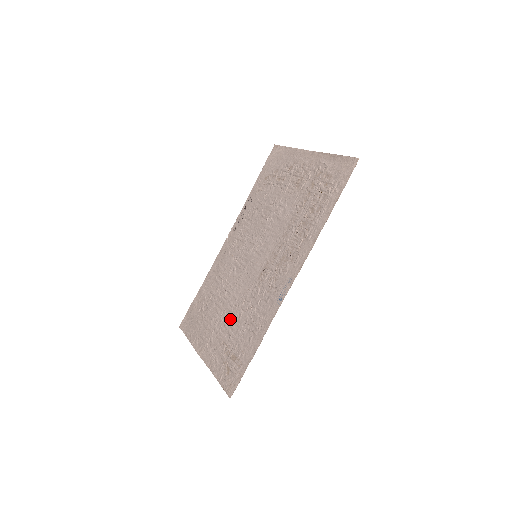
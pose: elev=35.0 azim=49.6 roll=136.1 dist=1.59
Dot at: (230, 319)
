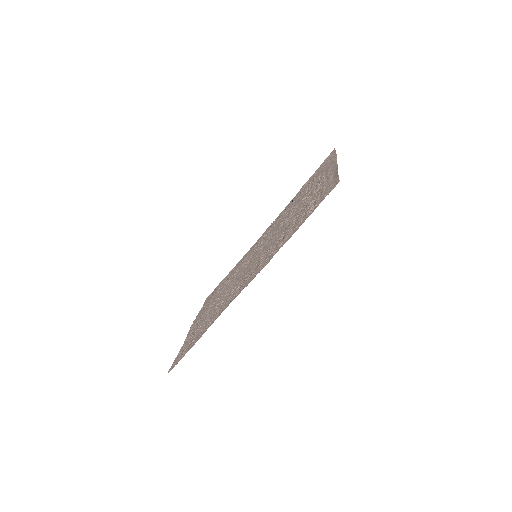
Dot at: (214, 306)
